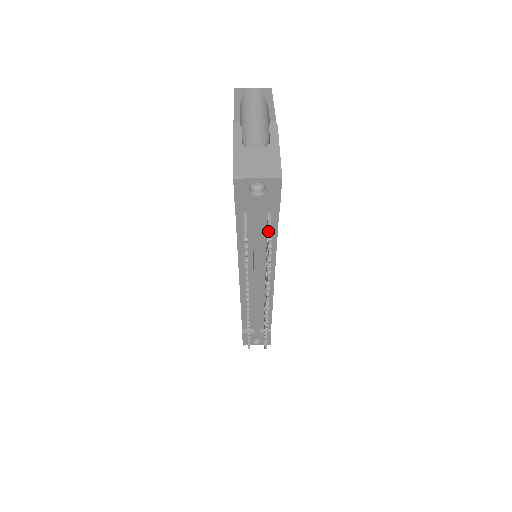
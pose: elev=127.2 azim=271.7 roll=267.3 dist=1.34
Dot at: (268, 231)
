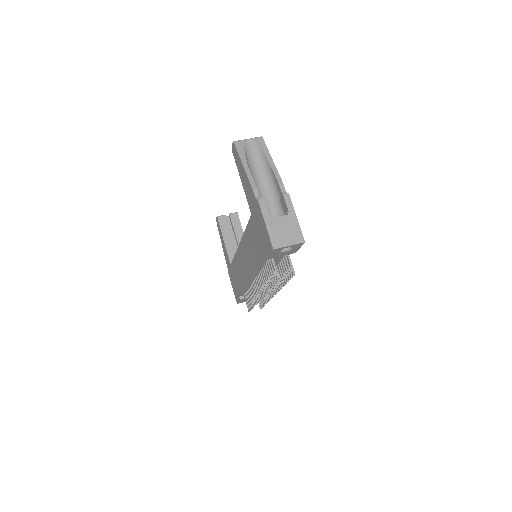
Dot at: (288, 265)
